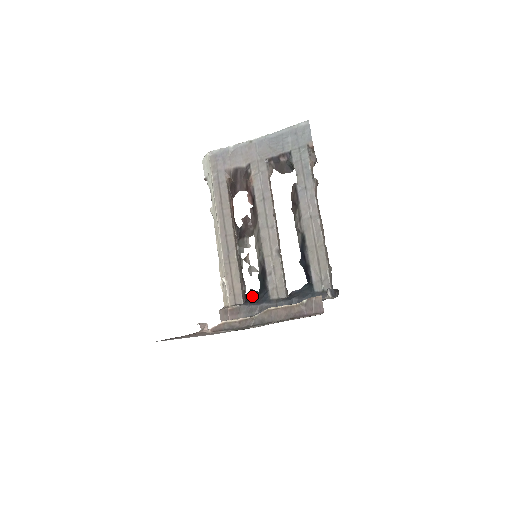
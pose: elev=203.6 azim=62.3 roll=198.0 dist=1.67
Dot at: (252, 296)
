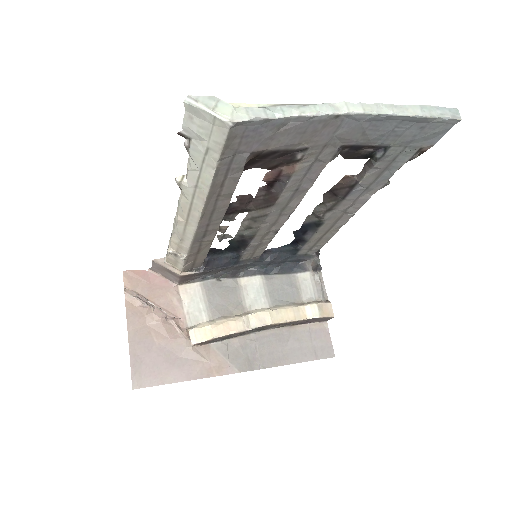
Dot at: (213, 255)
